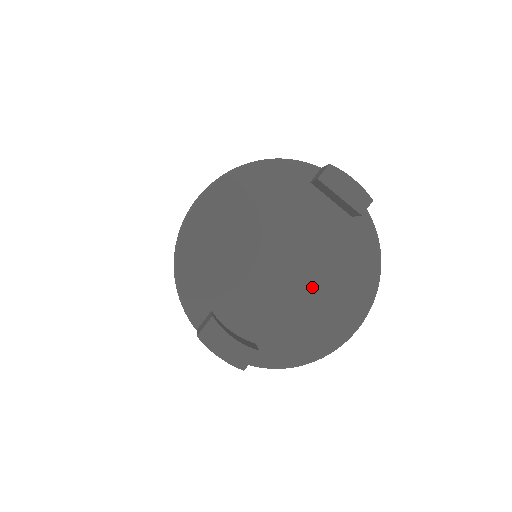
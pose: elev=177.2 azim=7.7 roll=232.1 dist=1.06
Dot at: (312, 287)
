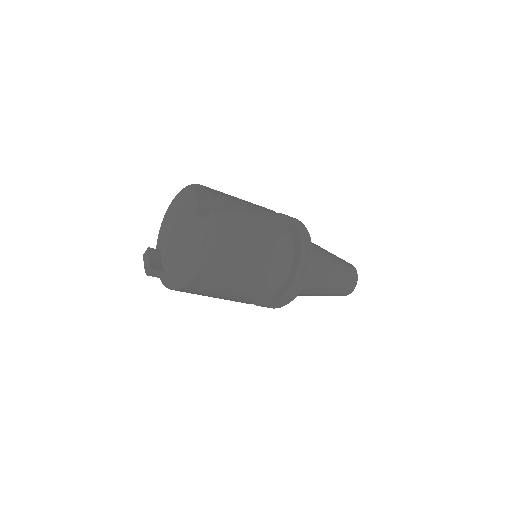
Dot at: (185, 250)
